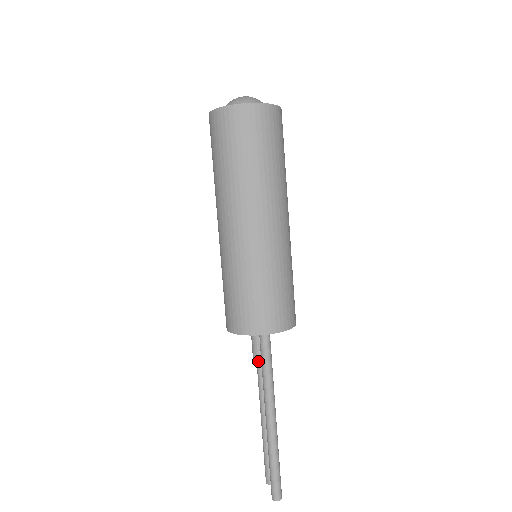
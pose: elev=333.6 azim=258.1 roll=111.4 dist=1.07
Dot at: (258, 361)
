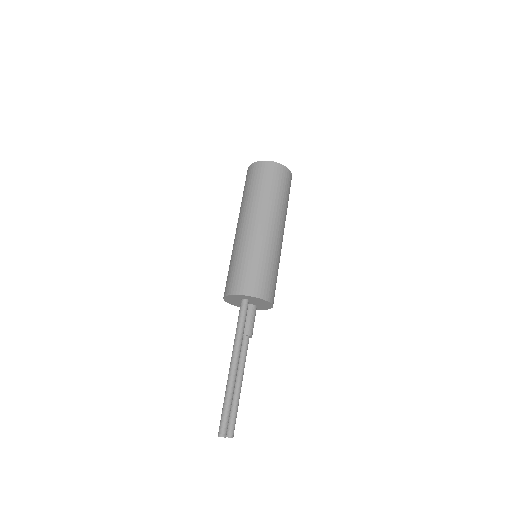
Dot at: occluded
